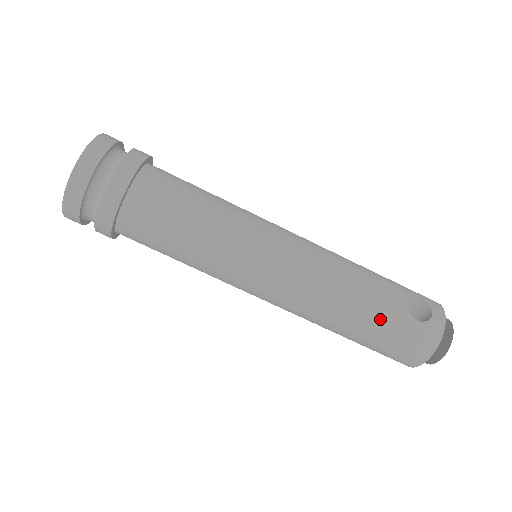
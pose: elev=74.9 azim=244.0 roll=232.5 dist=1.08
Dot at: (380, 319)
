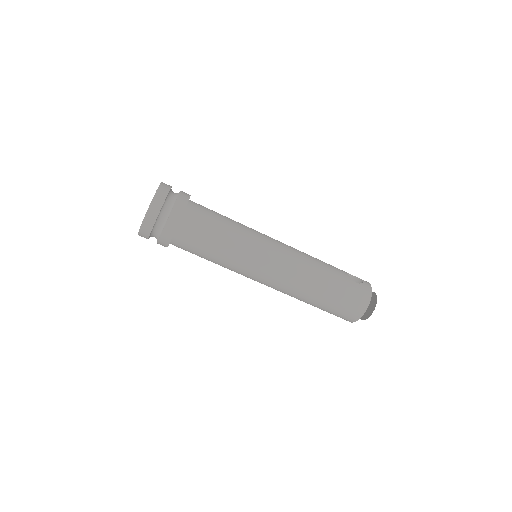
Dot at: (337, 281)
